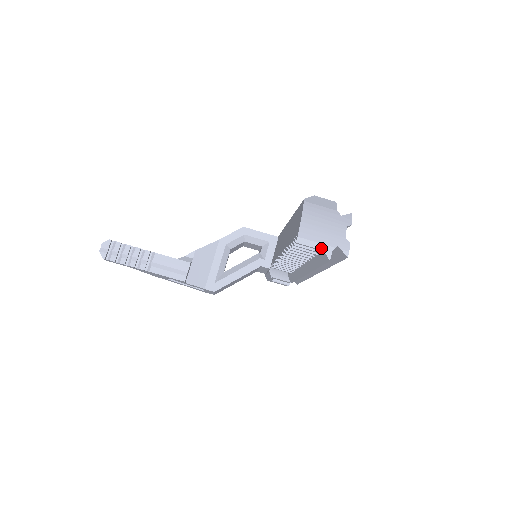
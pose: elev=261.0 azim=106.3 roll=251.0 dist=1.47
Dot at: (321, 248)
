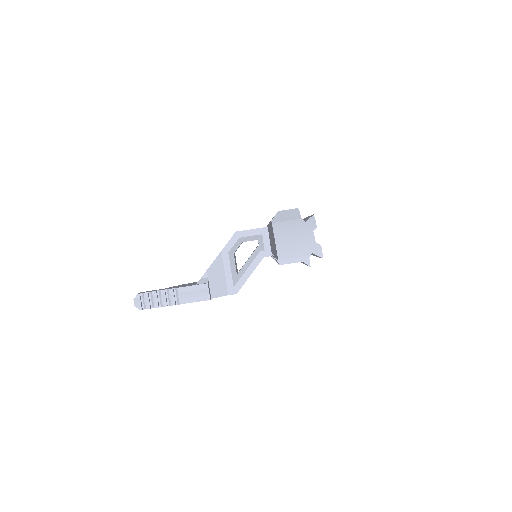
Dot at: (300, 261)
